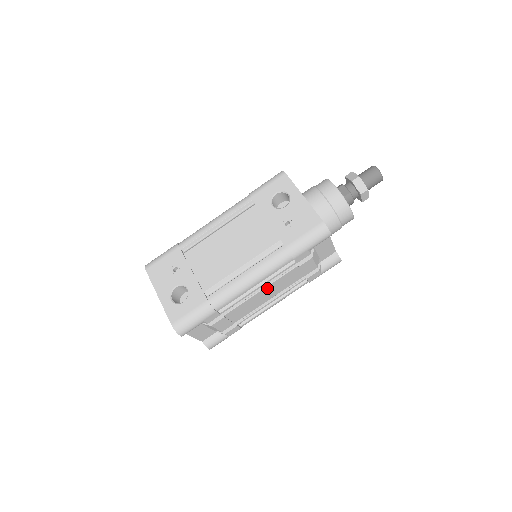
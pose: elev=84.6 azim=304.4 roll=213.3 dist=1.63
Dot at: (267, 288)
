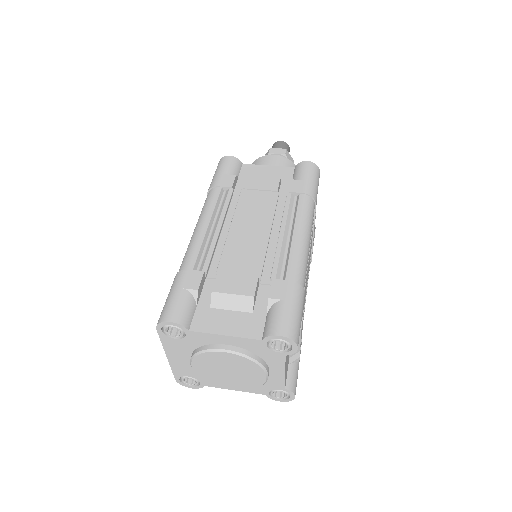
Dot at: (237, 222)
